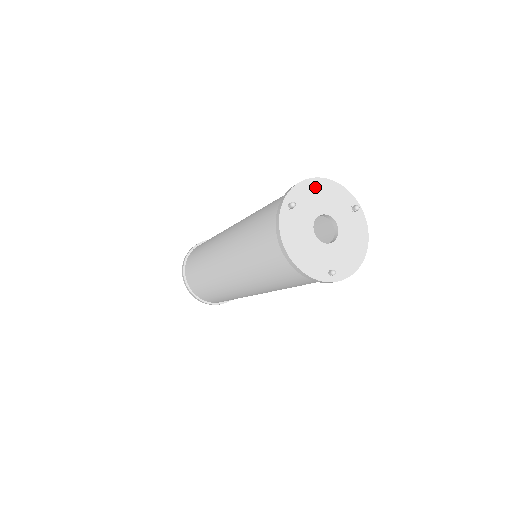
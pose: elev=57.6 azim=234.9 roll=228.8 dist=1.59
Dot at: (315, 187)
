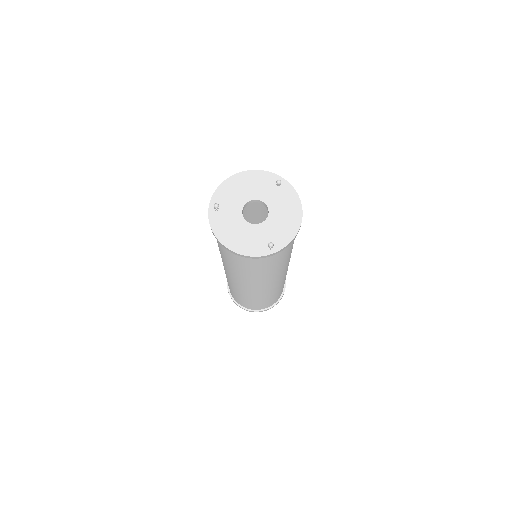
Dot at: (235, 183)
